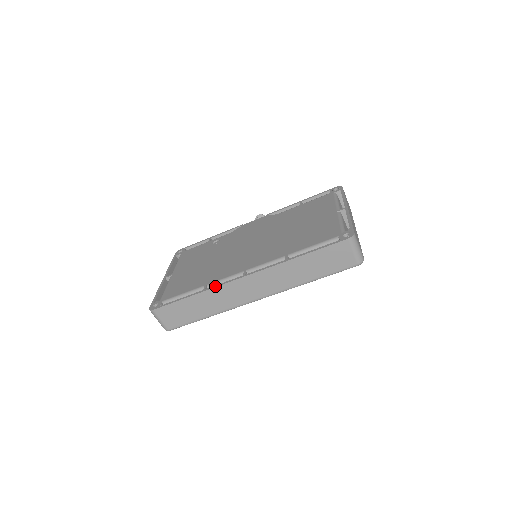
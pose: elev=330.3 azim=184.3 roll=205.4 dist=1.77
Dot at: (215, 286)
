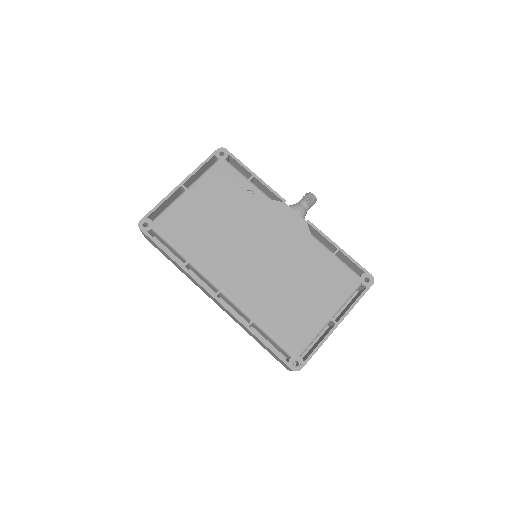
Dot at: (192, 275)
